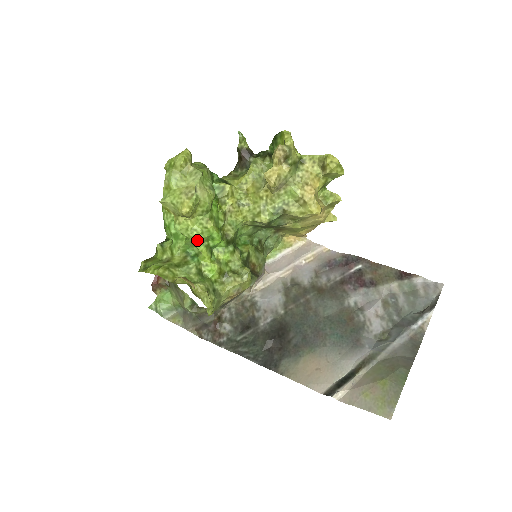
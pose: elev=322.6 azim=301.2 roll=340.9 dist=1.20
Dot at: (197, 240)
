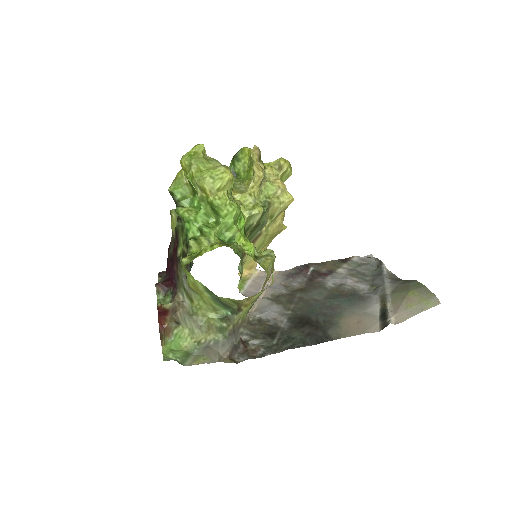
Dot at: (234, 216)
